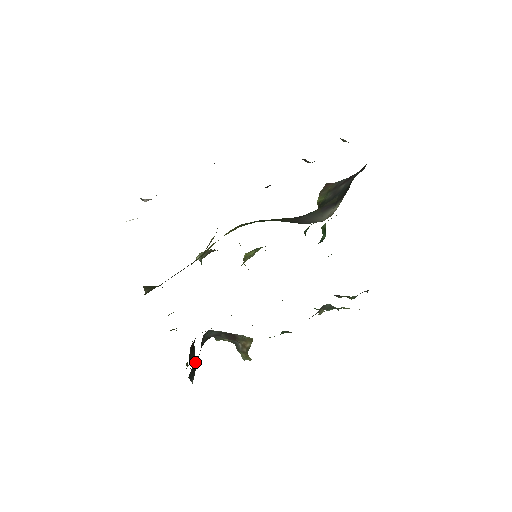
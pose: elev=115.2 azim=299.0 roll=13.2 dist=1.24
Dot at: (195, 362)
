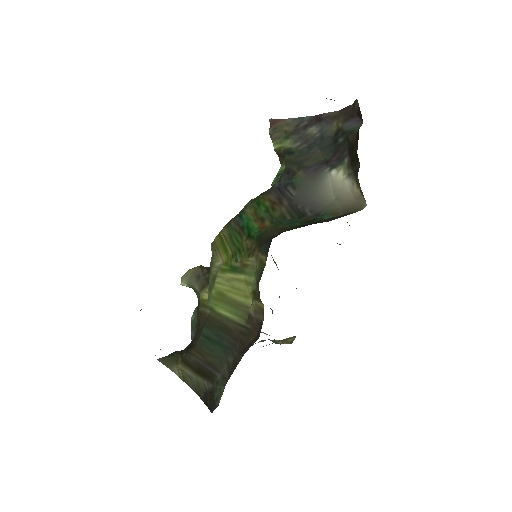
Dot at: occluded
